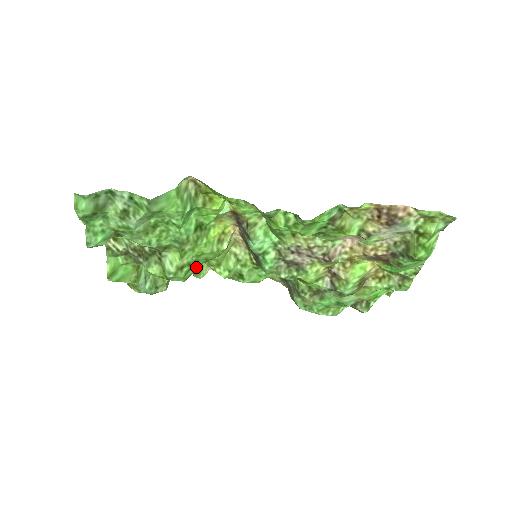
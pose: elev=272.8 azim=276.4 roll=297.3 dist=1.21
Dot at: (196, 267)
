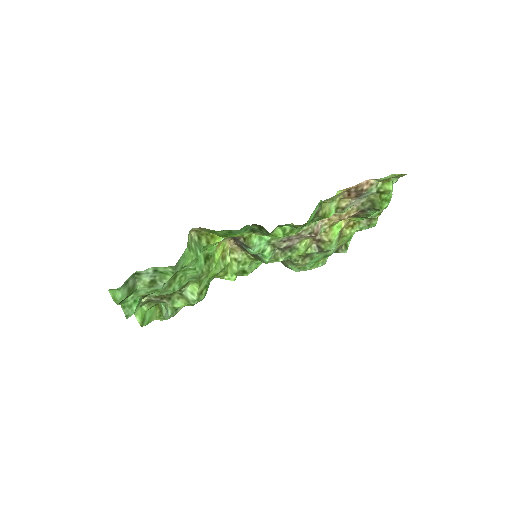
Dot at: occluded
